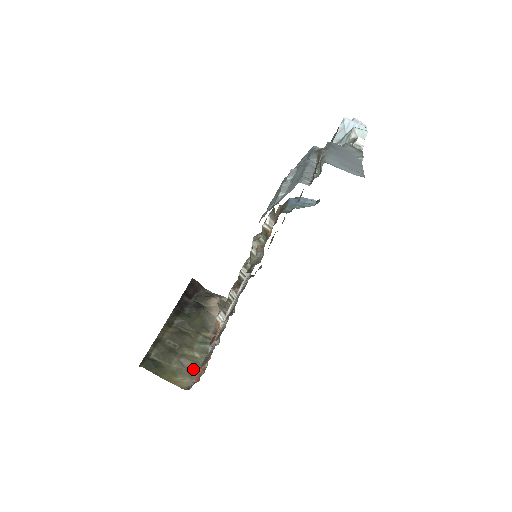
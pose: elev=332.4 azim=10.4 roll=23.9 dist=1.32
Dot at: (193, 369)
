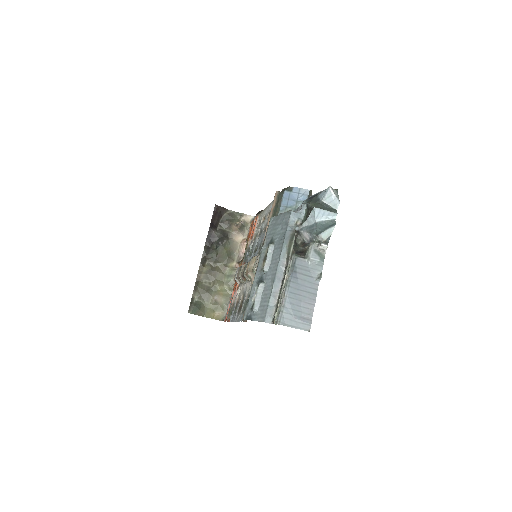
Dot at: (225, 302)
